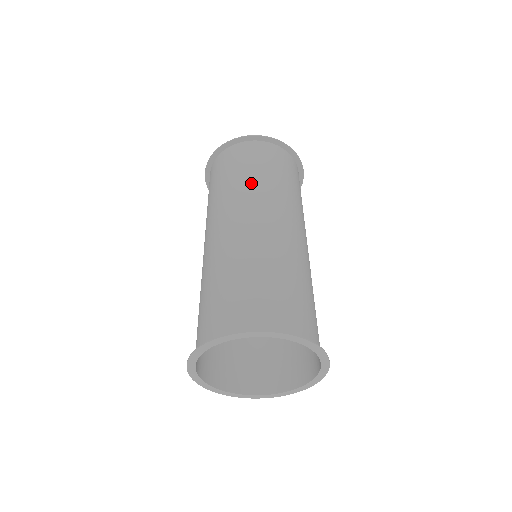
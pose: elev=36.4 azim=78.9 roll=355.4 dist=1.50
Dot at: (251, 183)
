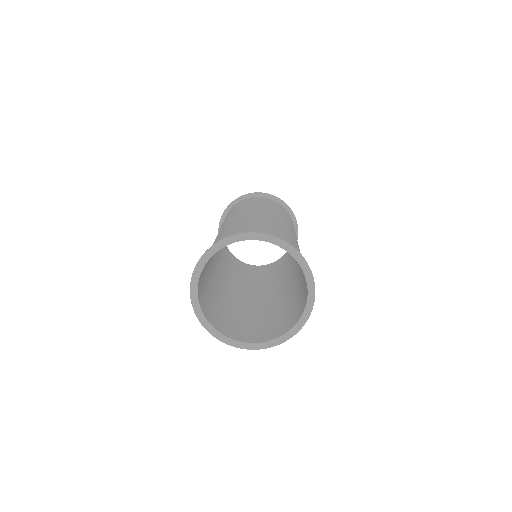
Dot at: (285, 216)
